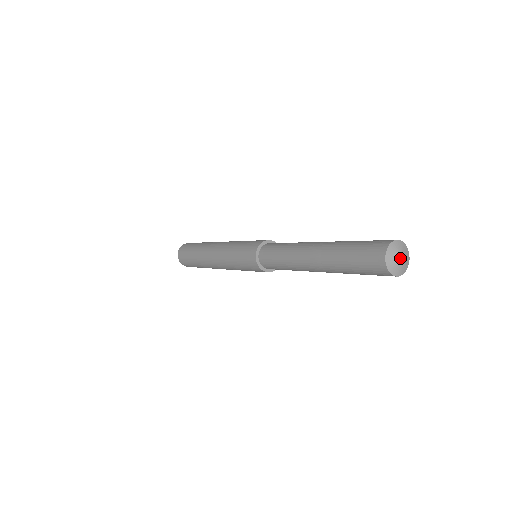
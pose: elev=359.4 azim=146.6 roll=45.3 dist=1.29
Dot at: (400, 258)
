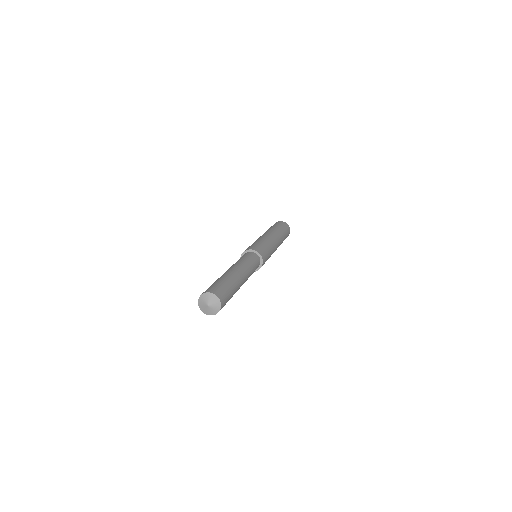
Dot at: (207, 307)
